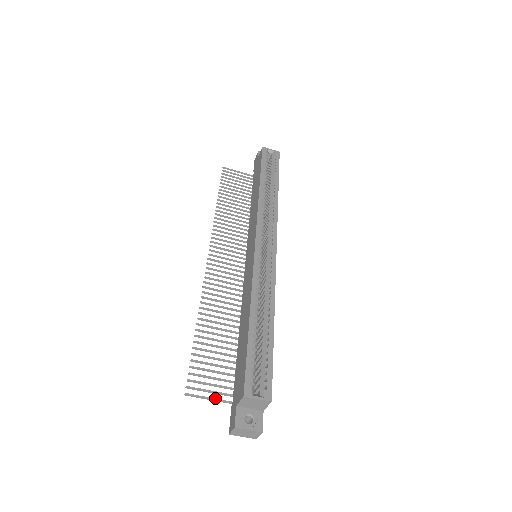
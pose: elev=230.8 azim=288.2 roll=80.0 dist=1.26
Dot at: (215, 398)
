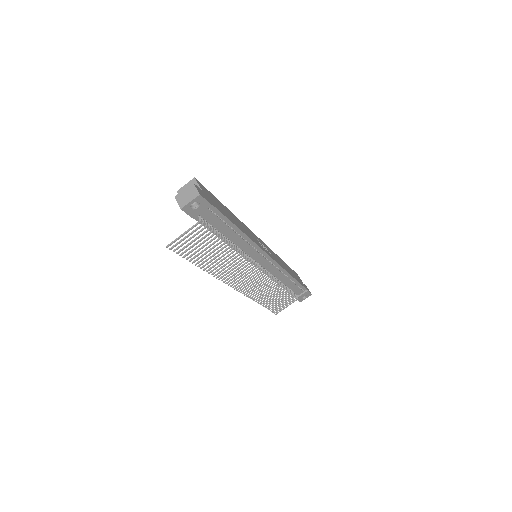
Dot at: (186, 232)
